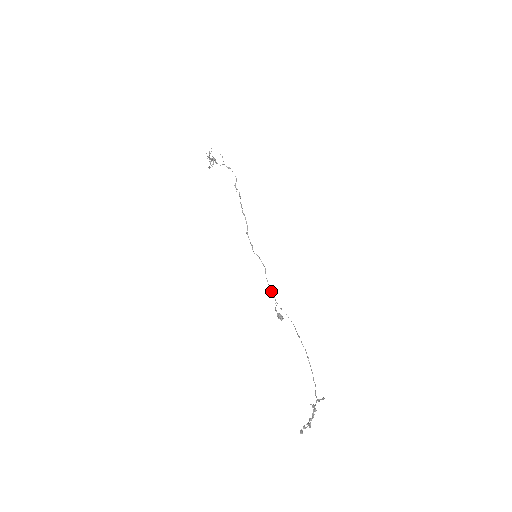
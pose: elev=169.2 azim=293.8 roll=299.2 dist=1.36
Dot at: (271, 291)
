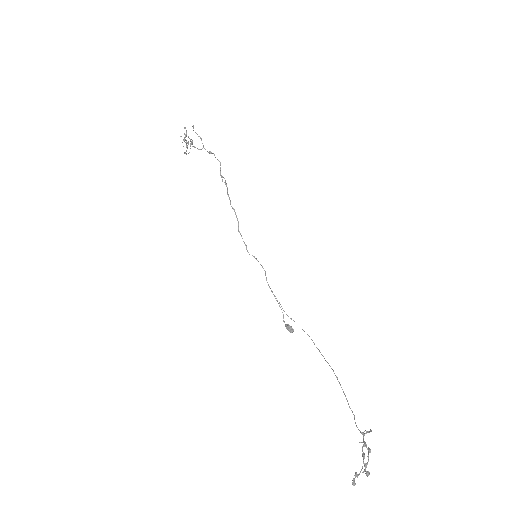
Dot at: (275, 298)
